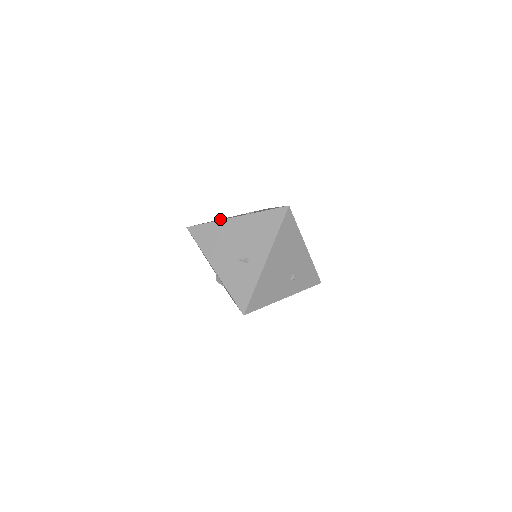
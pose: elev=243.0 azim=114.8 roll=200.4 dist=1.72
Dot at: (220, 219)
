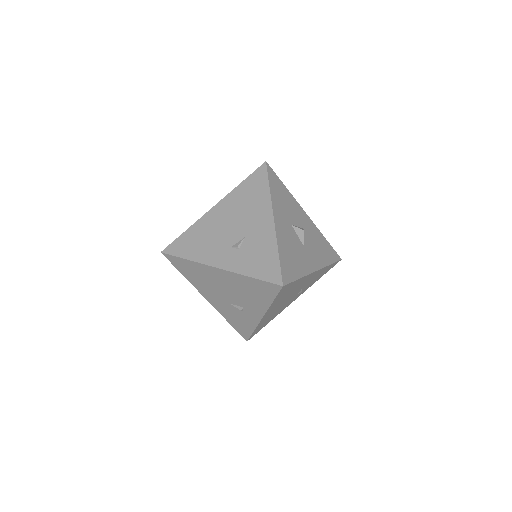
Dot at: (201, 228)
